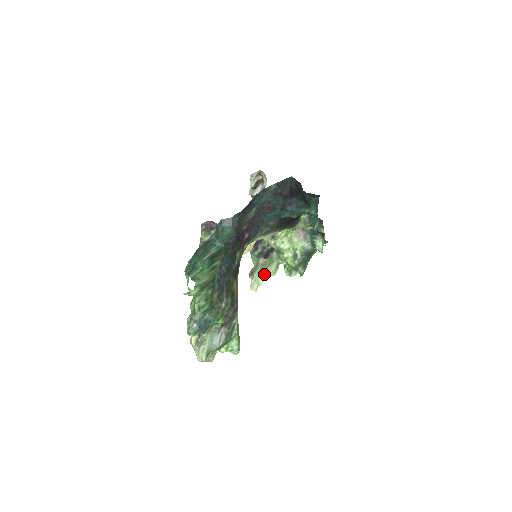
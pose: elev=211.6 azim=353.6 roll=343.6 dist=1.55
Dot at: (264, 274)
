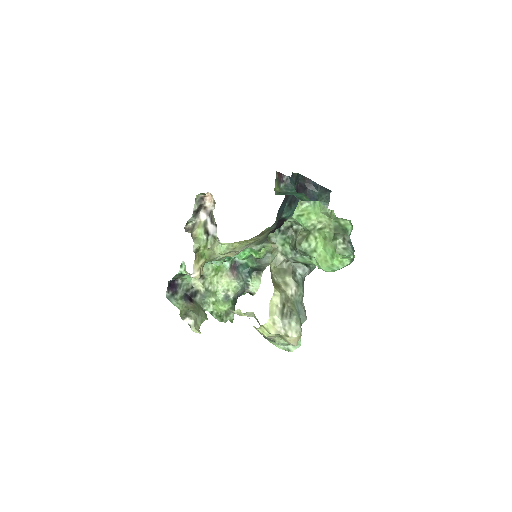
Dot at: (200, 316)
